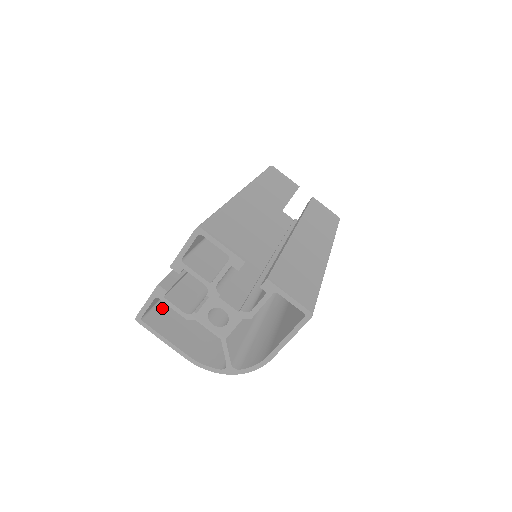
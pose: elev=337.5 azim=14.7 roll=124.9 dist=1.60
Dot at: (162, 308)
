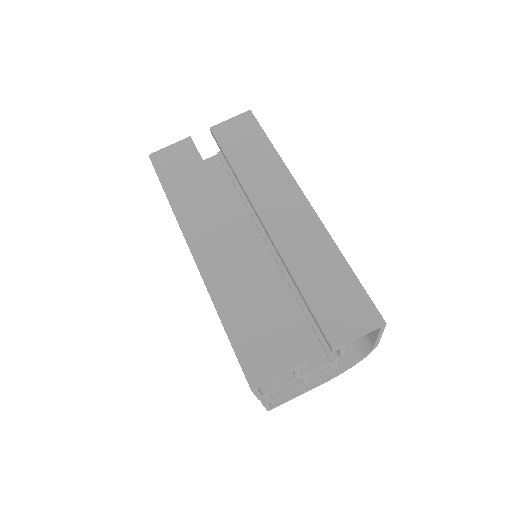
Dot at: occluded
